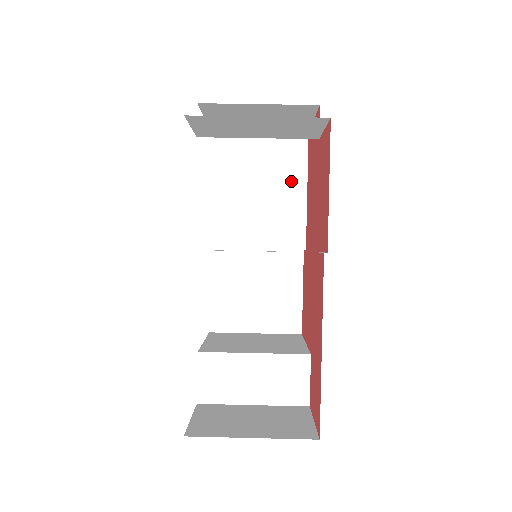
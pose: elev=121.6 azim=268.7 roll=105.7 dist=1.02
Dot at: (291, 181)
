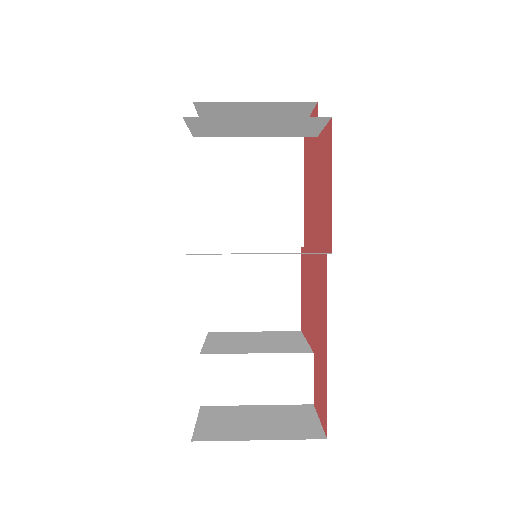
Dot at: (287, 178)
